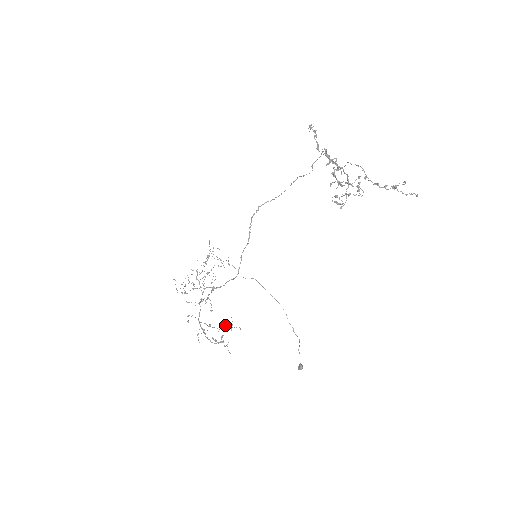
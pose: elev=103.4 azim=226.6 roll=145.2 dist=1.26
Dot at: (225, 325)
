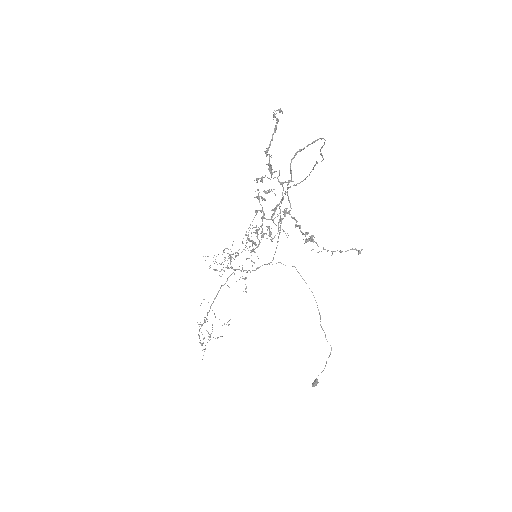
Dot at: occluded
